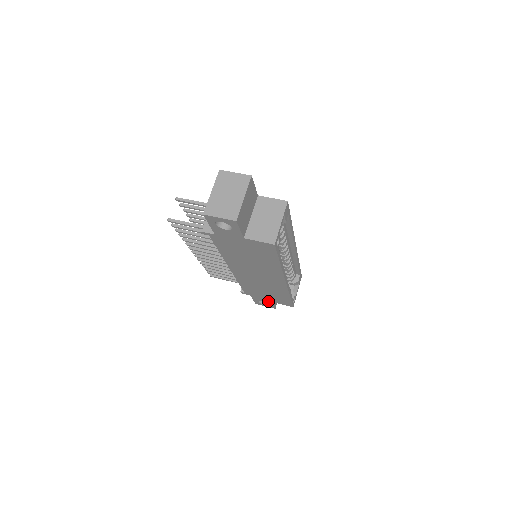
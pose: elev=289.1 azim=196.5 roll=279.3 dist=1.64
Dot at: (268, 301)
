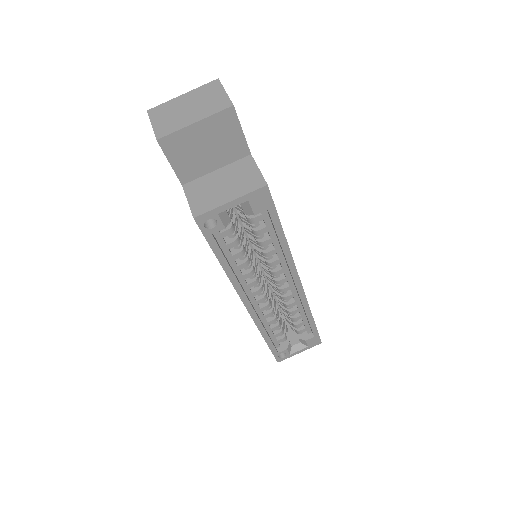
Dot at: occluded
